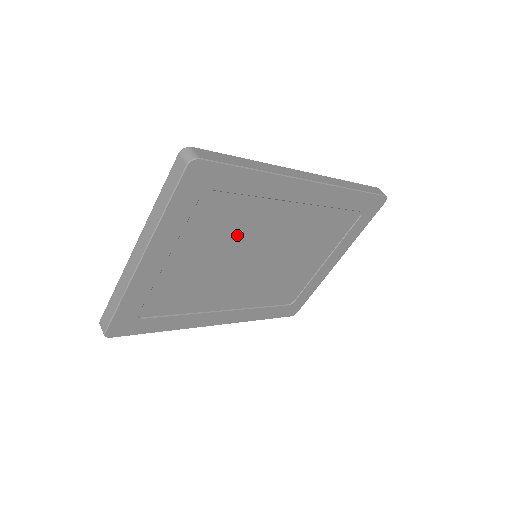
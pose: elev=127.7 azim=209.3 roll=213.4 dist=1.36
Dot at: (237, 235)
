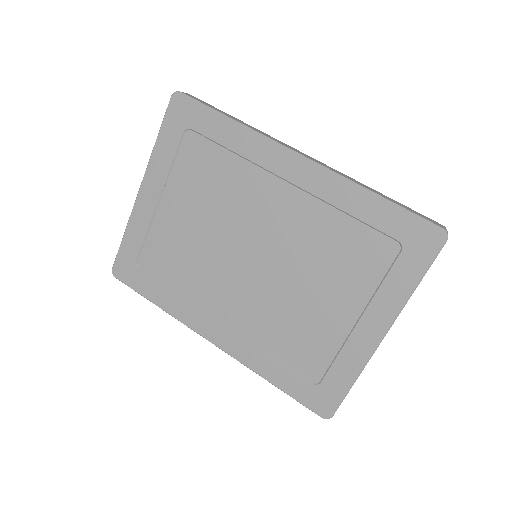
Dot at: (222, 201)
